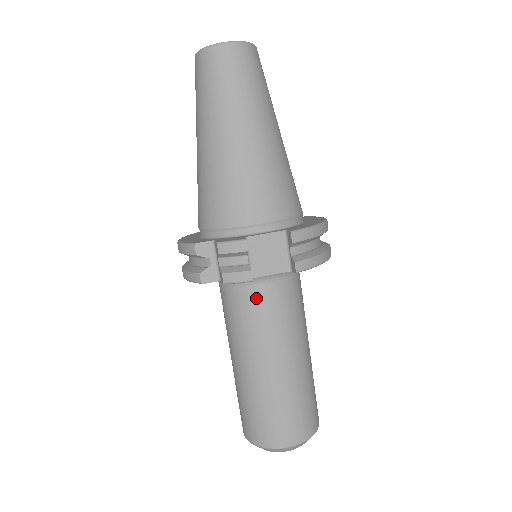
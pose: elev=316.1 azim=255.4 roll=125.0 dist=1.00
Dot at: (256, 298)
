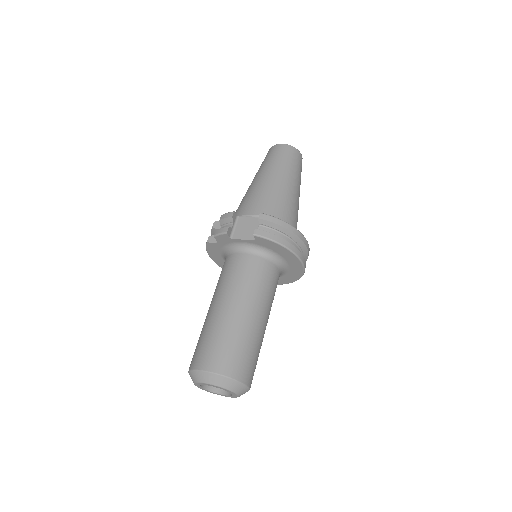
Dot at: (234, 261)
